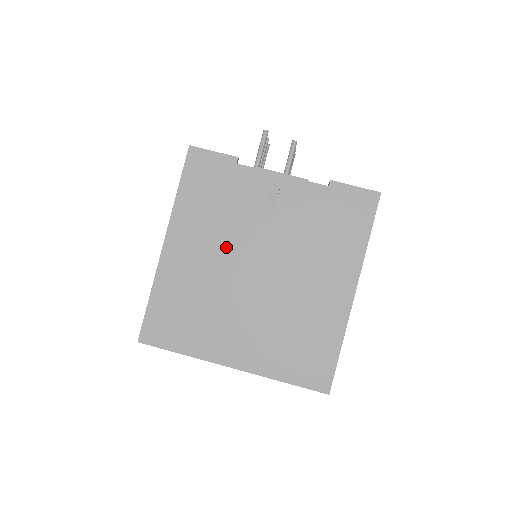
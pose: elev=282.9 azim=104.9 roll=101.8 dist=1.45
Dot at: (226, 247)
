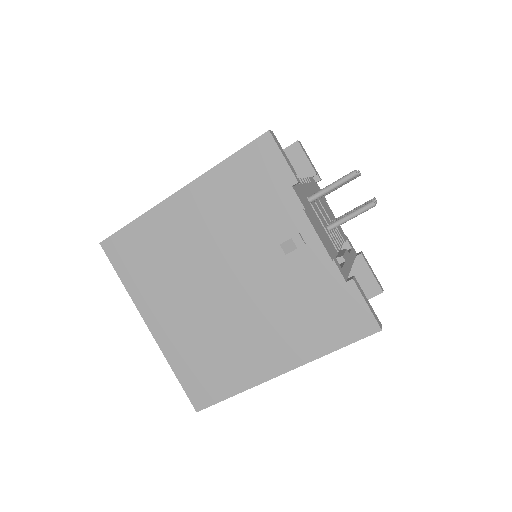
Dot at: (221, 243)
